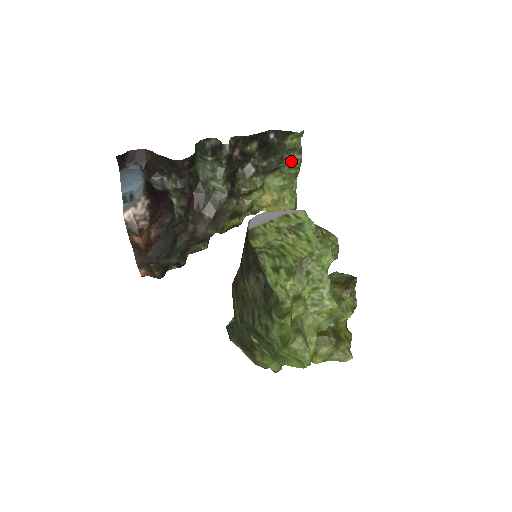
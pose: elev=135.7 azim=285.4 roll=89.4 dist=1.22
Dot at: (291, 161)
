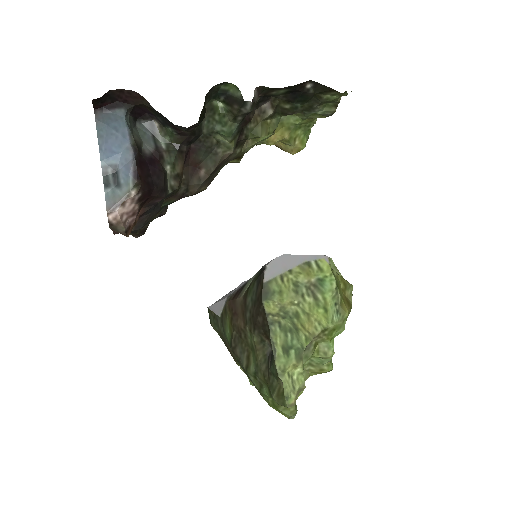
Dot at: (321, 111)
